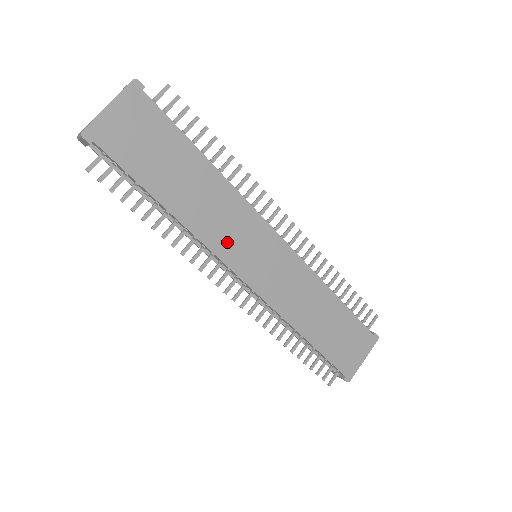
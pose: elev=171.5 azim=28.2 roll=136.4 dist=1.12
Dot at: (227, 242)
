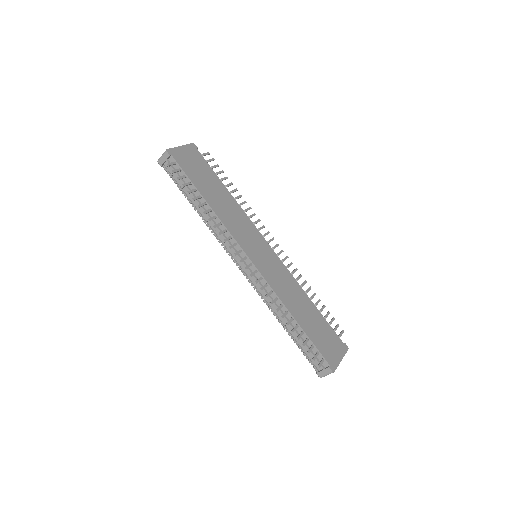
Dot at: (240, 234)
